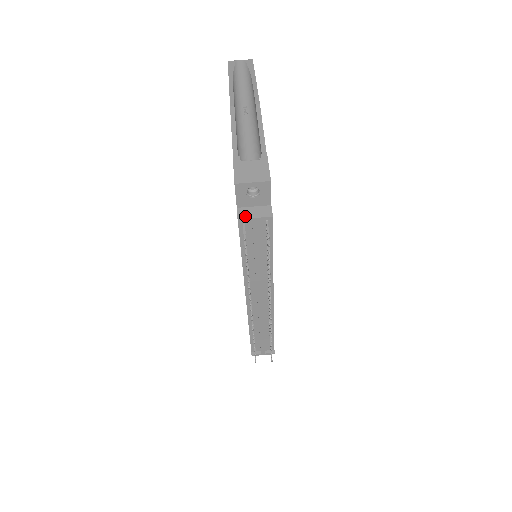
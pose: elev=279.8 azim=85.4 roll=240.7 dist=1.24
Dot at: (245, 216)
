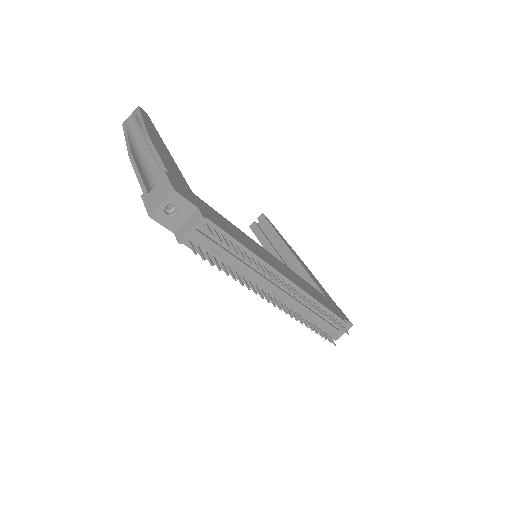
Dot at: (182, 235)
